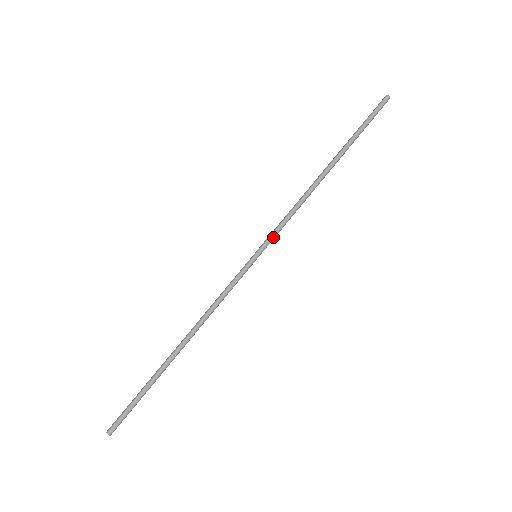
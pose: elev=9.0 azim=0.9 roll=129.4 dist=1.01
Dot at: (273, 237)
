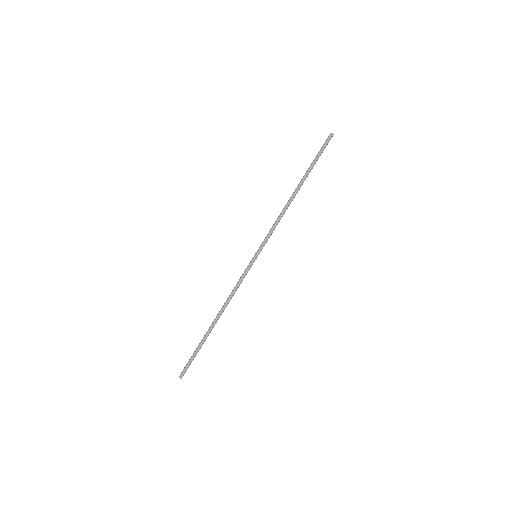
Dot at: (265, 242)
